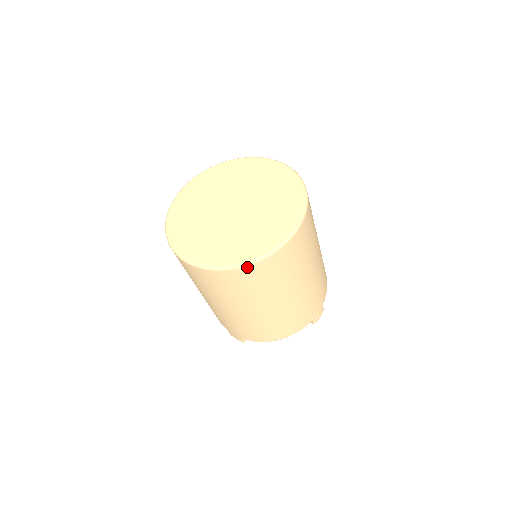
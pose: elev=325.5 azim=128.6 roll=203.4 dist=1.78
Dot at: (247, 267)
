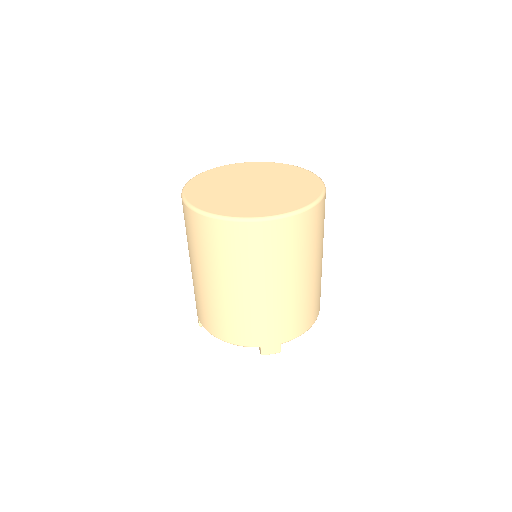
Dot at: (318, 205)
